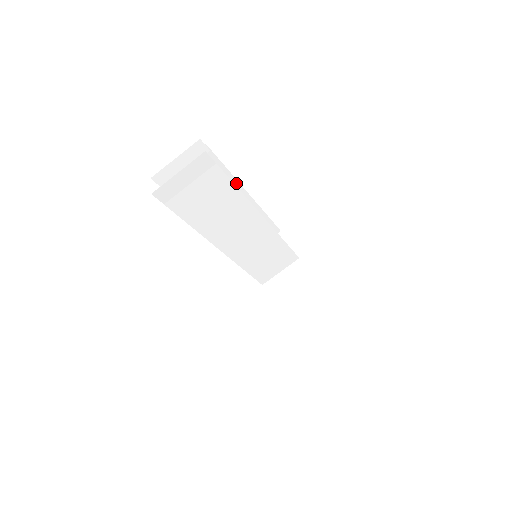
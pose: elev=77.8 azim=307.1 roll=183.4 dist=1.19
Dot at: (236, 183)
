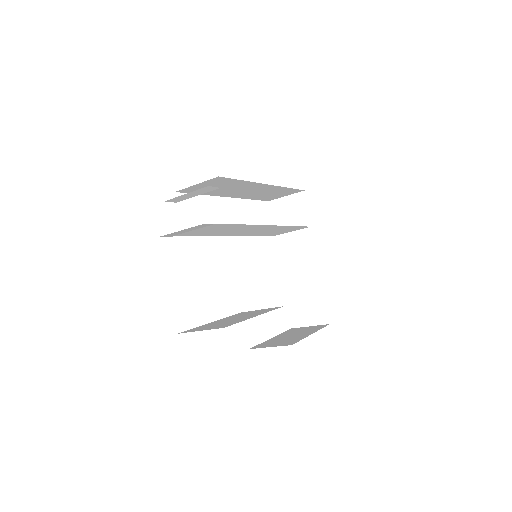
Dot at: (254, 183)
